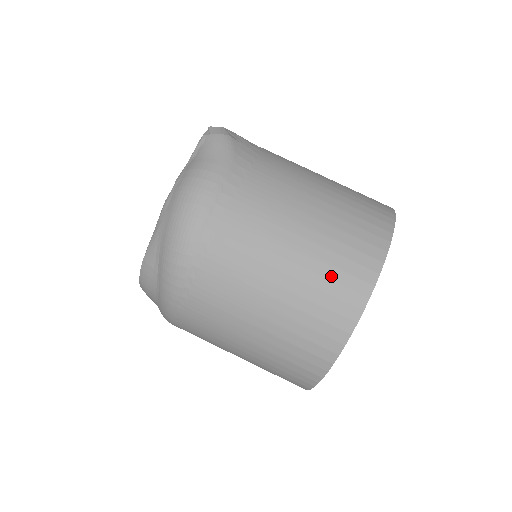
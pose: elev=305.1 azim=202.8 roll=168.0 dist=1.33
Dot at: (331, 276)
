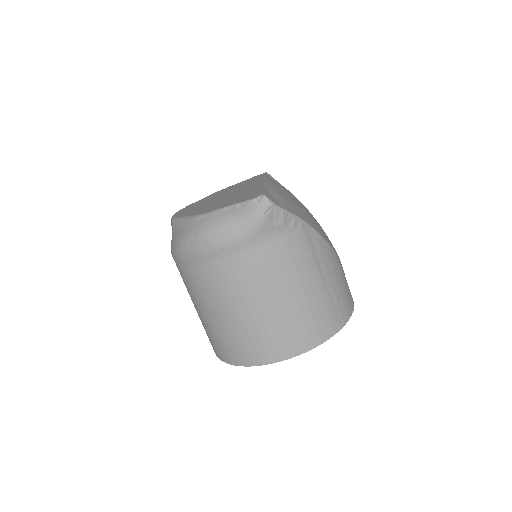
Dot at: (238, 342)
